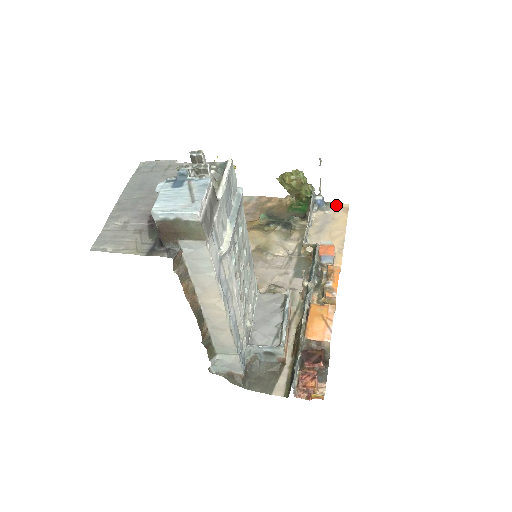
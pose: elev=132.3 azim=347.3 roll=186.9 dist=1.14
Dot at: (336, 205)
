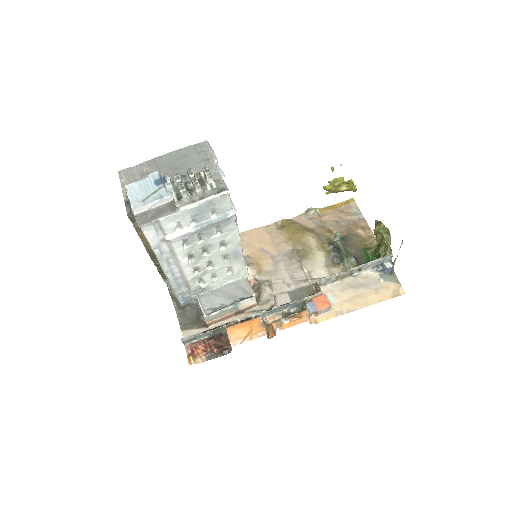
Dot at: (397, 283)
